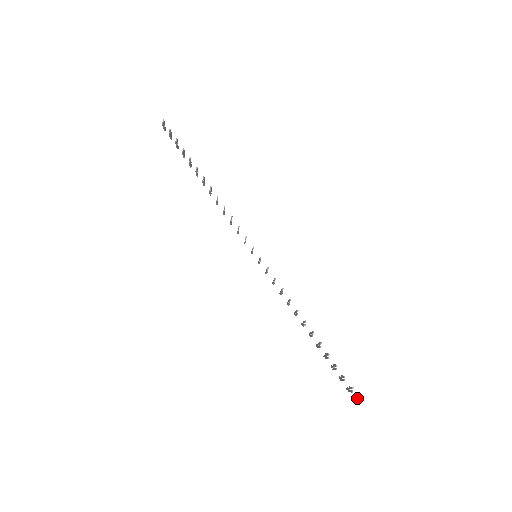
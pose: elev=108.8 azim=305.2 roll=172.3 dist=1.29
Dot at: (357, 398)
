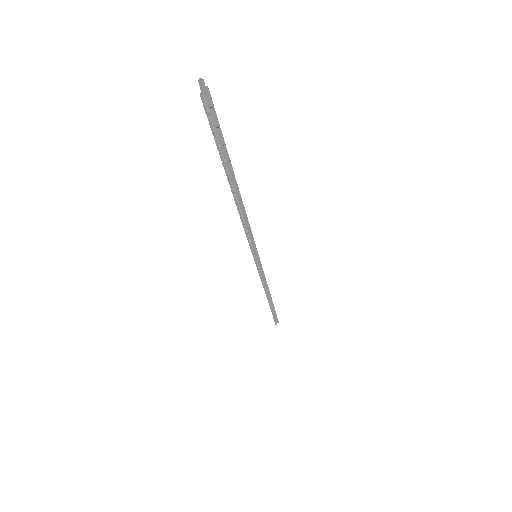
Dot at: occluded
